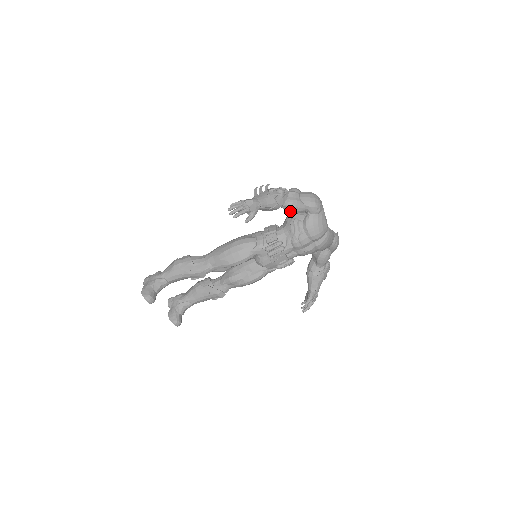
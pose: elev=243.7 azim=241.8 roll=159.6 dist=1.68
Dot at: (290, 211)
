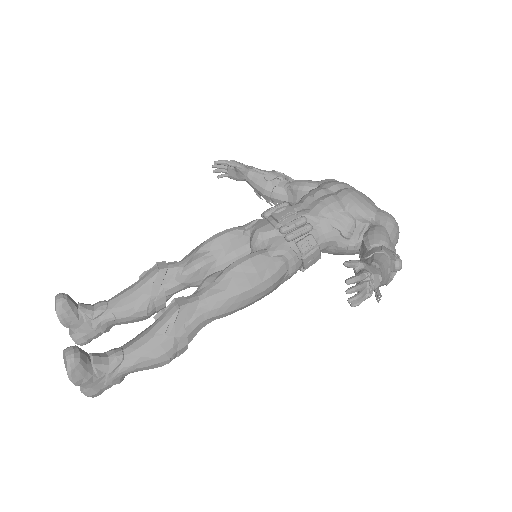
Dot at: (296, 185)
